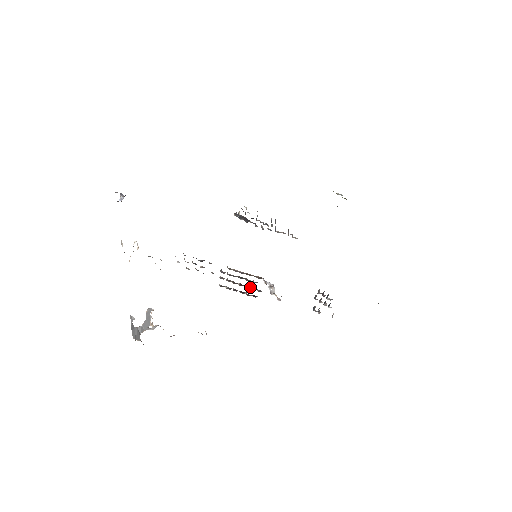
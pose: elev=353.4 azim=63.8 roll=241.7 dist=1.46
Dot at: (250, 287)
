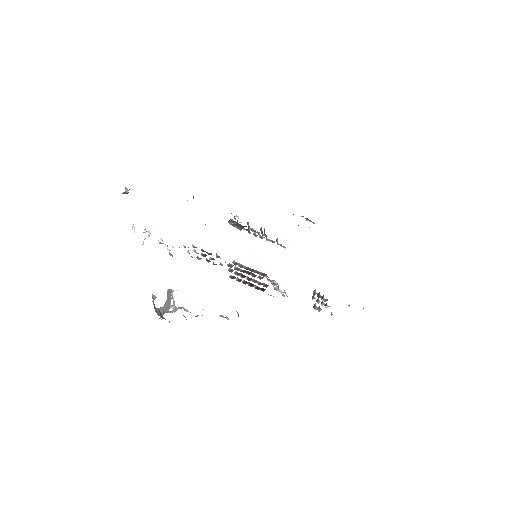
Dot at: (257, 281)
